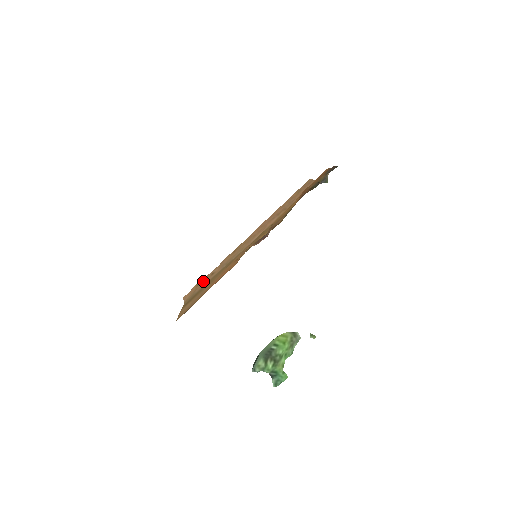
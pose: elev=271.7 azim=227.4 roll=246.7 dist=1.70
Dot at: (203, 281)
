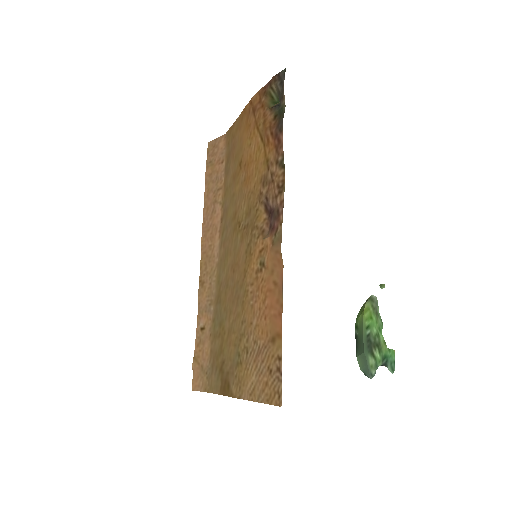
Dot at: (198, 348)
